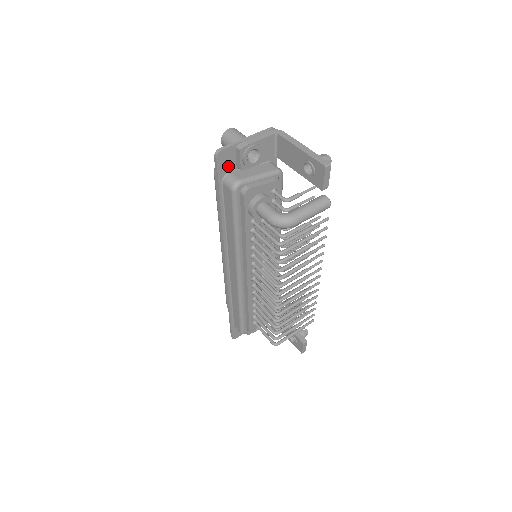
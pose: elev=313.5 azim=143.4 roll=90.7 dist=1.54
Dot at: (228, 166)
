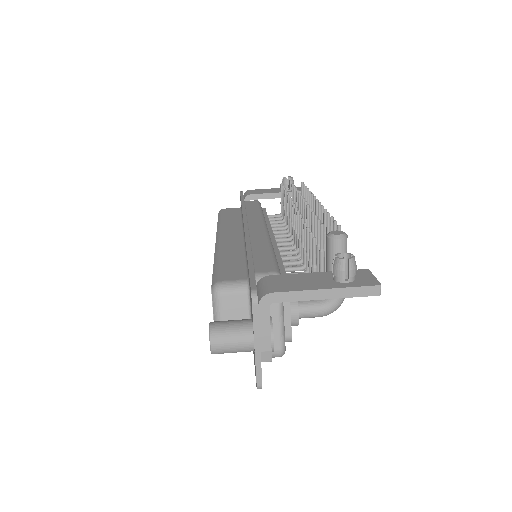
Dot at: occluded
